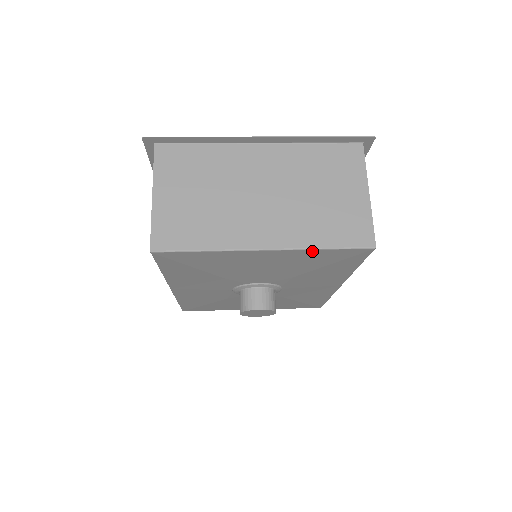
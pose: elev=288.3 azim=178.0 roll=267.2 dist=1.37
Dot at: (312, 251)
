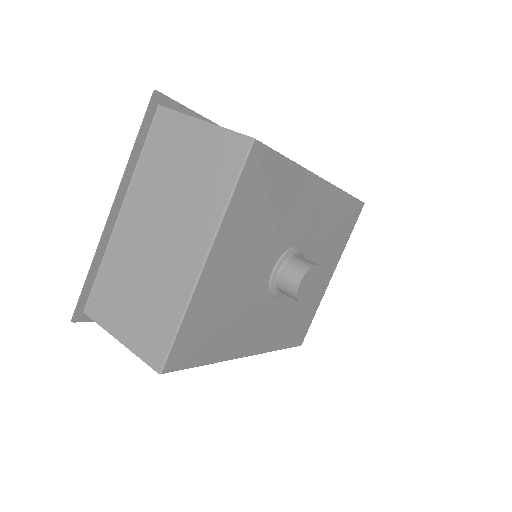
Dot at: (230, 211)
